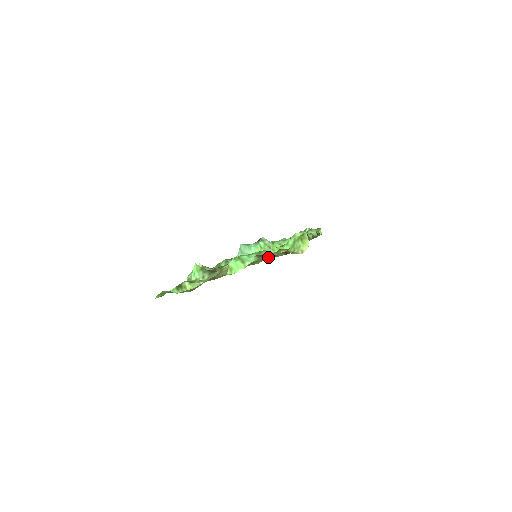
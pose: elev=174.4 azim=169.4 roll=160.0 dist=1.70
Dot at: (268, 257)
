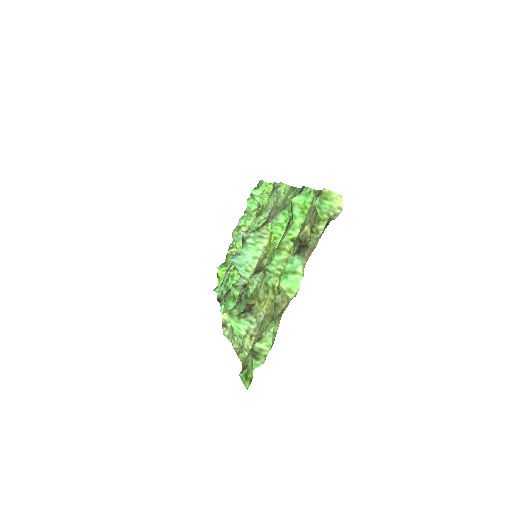
Dot at: (311, 245)
